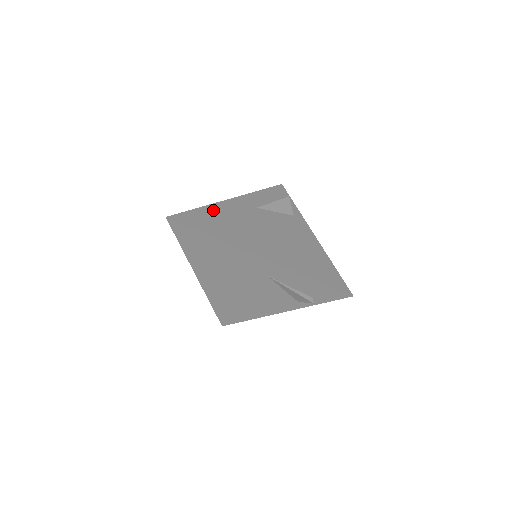
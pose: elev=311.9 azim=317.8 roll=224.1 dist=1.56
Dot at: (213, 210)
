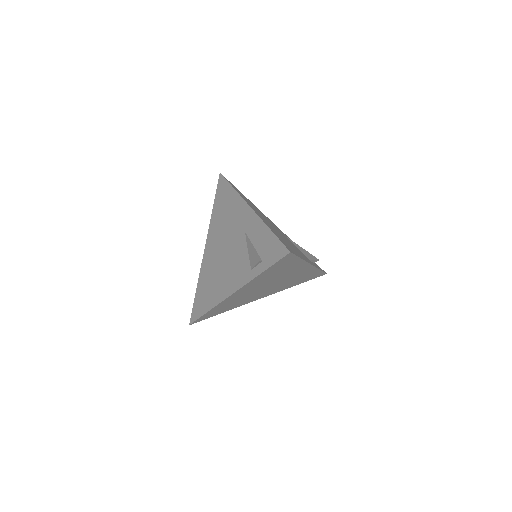
Dot at: (253, 204)
